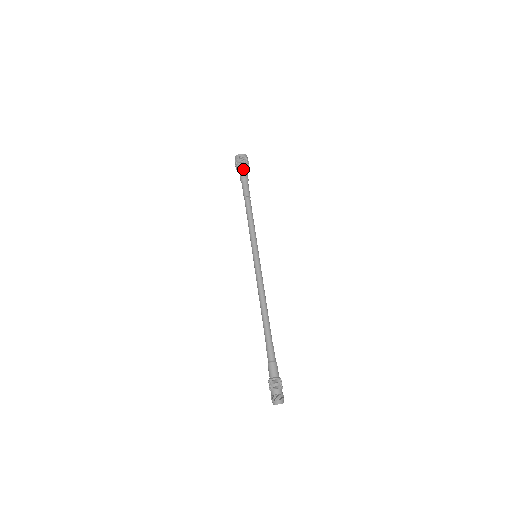
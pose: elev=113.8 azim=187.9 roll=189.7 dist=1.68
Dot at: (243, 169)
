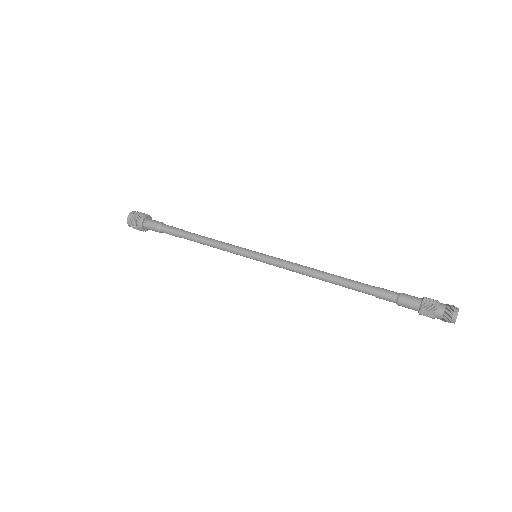
Dot at: (151, 219)
